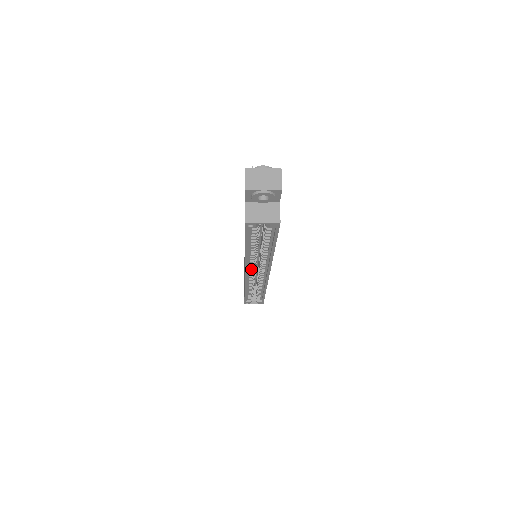
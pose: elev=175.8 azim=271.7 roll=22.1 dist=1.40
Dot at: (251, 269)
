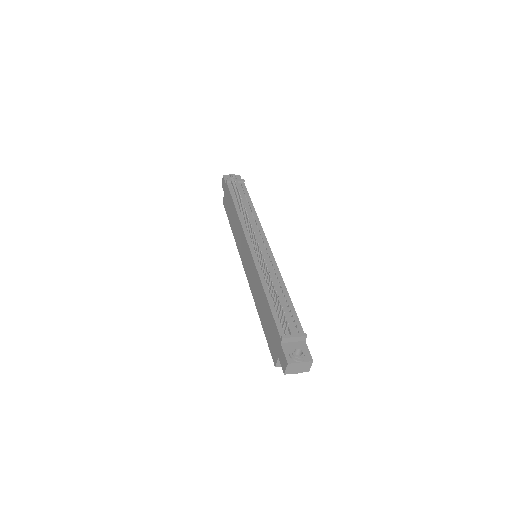
Dot at: occluded
